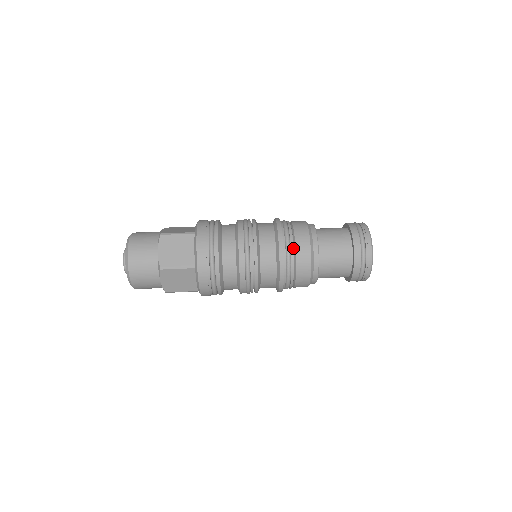
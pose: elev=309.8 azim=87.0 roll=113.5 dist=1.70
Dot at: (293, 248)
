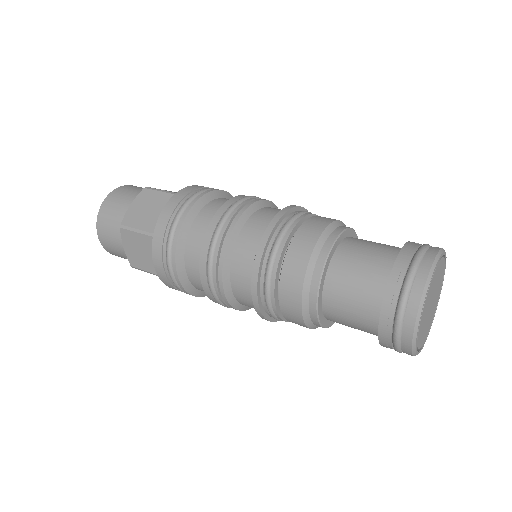
Dot at: (288, 247)
